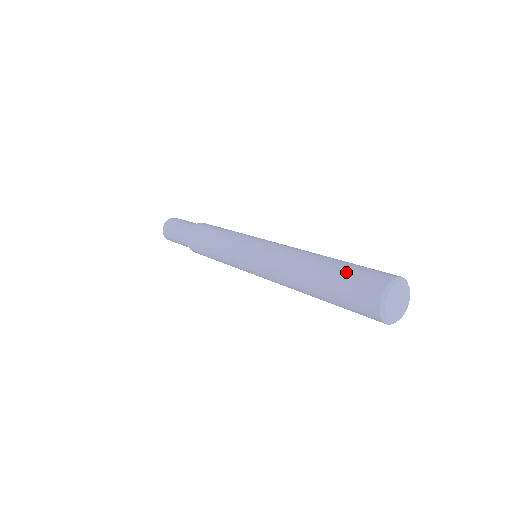
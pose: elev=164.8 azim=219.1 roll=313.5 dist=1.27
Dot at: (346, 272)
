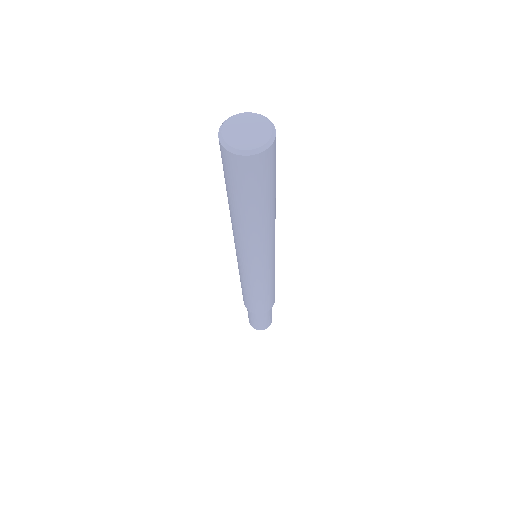
Dot at: occluded
